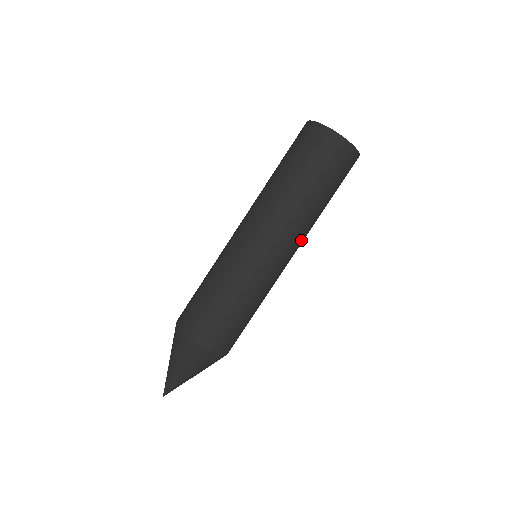
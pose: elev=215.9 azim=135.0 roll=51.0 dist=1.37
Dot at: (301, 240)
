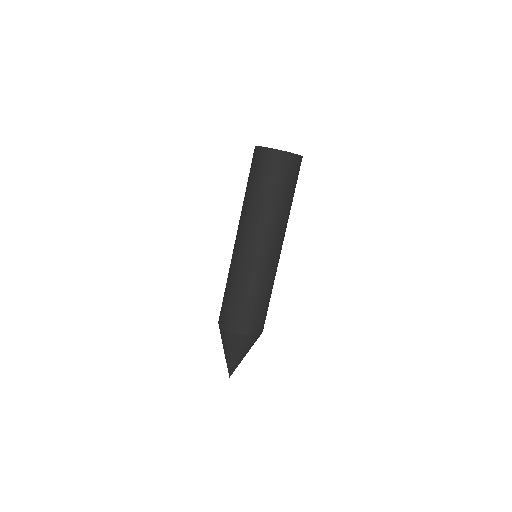
Dot at: (278, 233)
